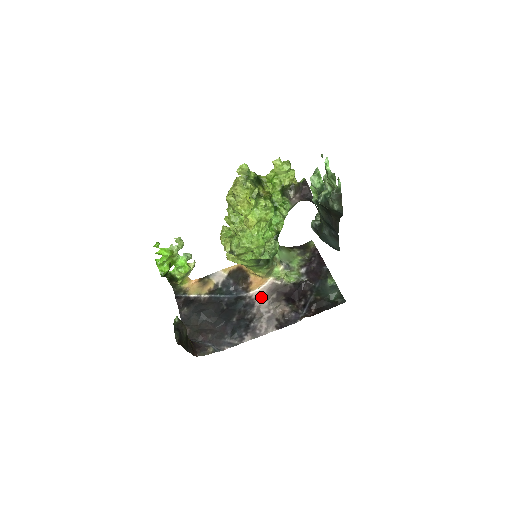
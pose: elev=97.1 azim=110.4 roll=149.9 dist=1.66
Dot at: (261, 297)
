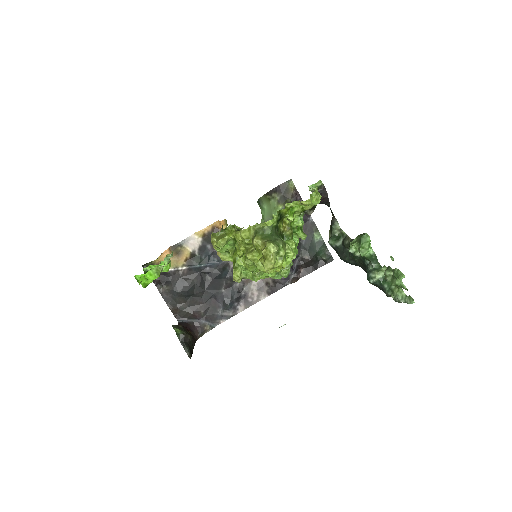
Dot at: occluded
